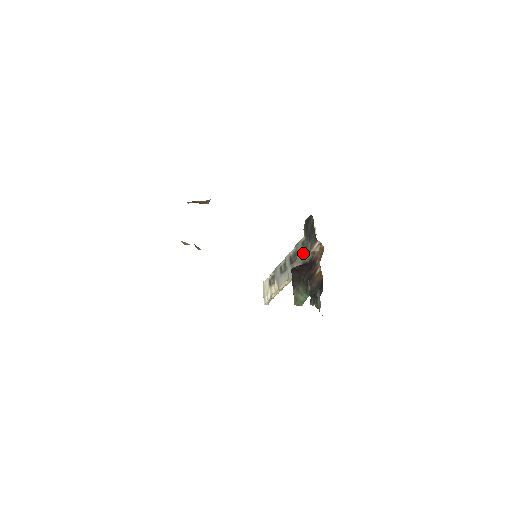
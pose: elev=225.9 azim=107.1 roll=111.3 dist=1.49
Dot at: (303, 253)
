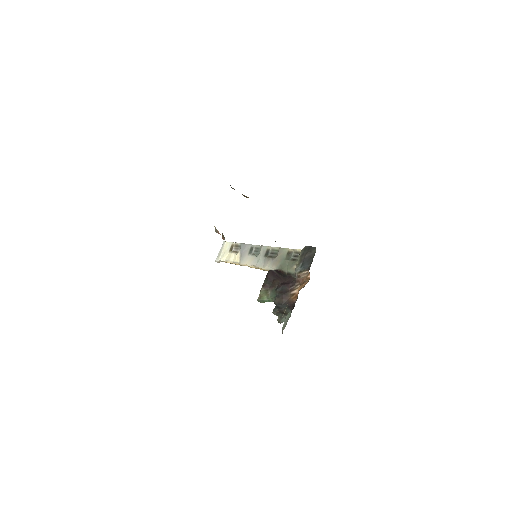
Dot at: (285, 262)
